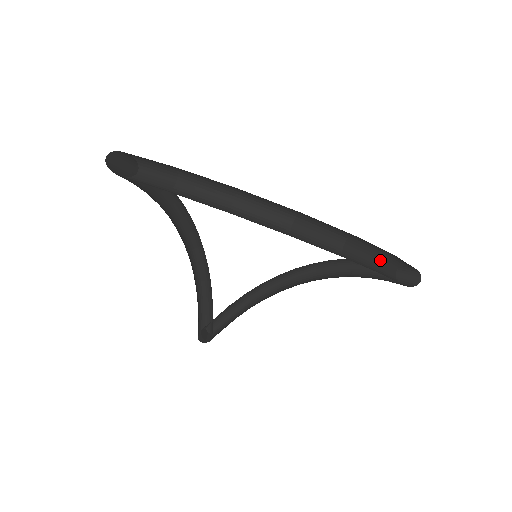
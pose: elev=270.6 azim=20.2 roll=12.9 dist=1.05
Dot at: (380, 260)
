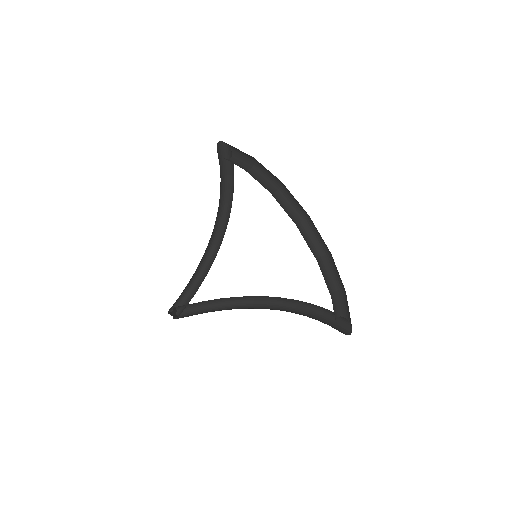
Dot at: (334, 291)
